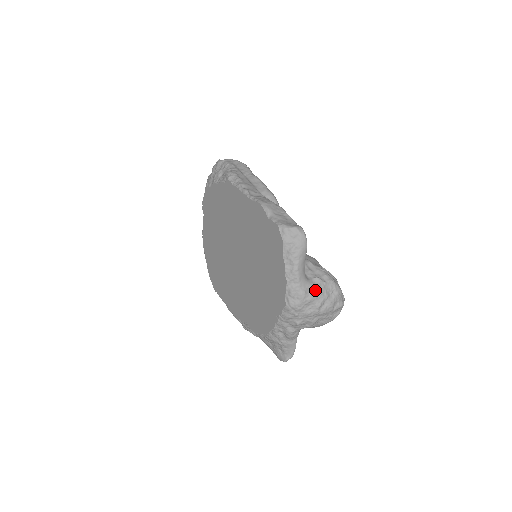
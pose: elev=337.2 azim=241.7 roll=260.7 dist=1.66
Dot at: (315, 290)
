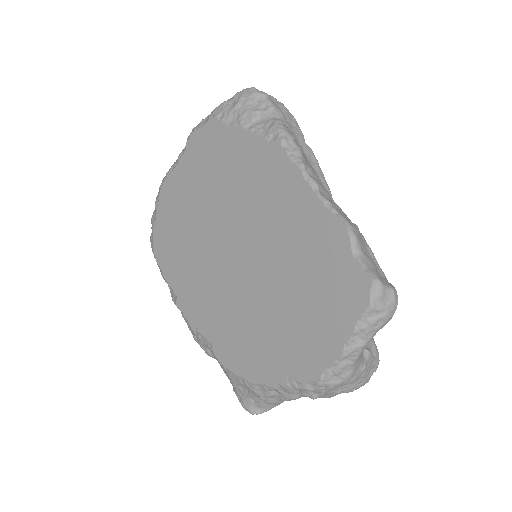
Dot at: (363, 369)
